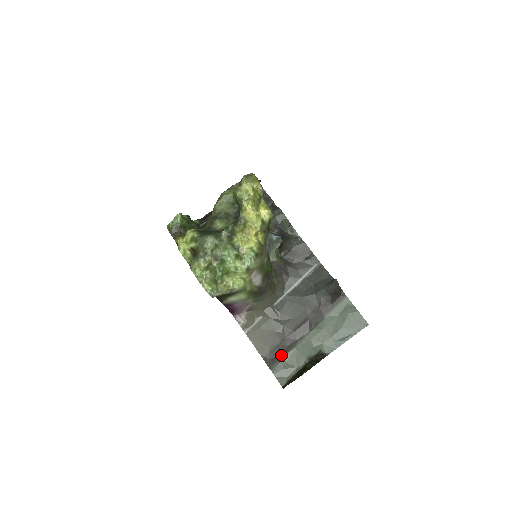
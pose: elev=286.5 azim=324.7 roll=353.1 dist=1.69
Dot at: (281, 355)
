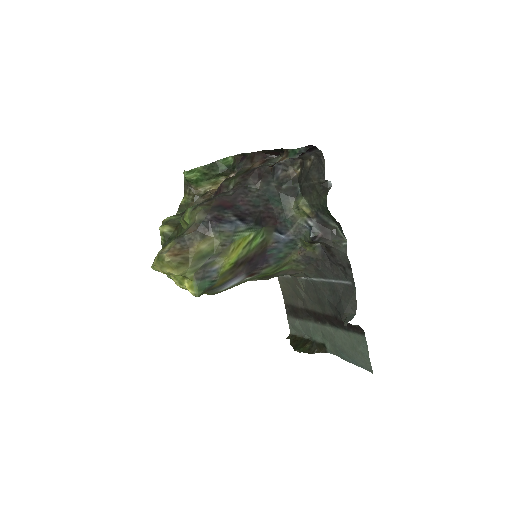
Dot at: (296, 316)
